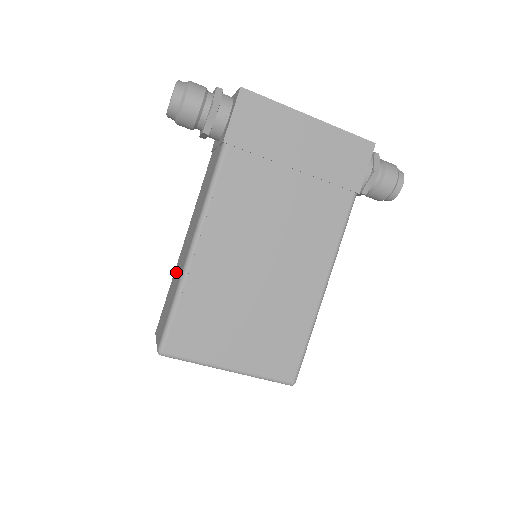
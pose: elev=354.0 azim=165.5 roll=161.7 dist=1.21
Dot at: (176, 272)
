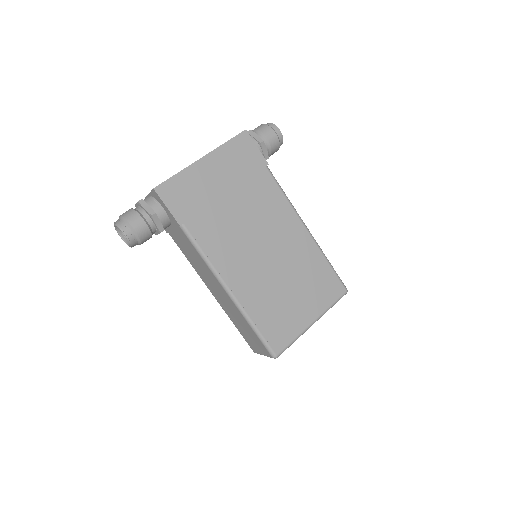
Dot at: (229, 313)
